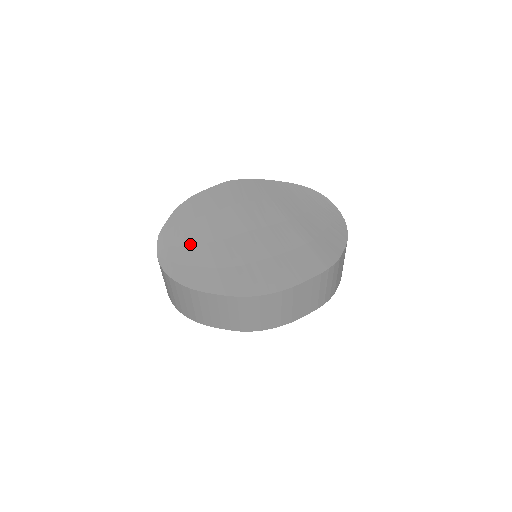
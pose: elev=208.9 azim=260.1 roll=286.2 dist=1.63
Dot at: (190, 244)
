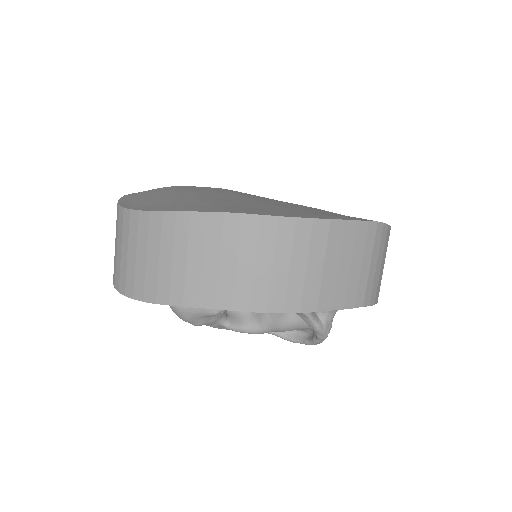
Dot at: (170, 198)
